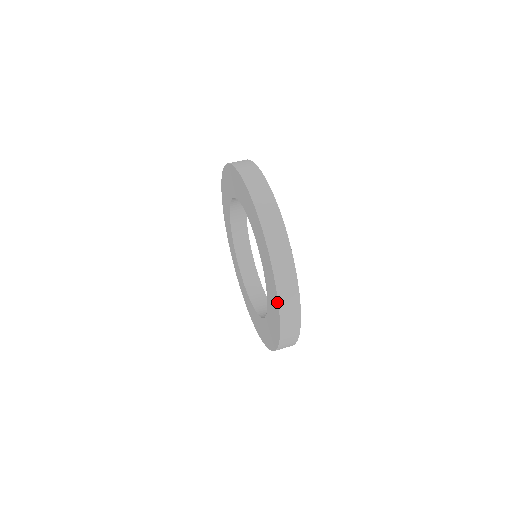
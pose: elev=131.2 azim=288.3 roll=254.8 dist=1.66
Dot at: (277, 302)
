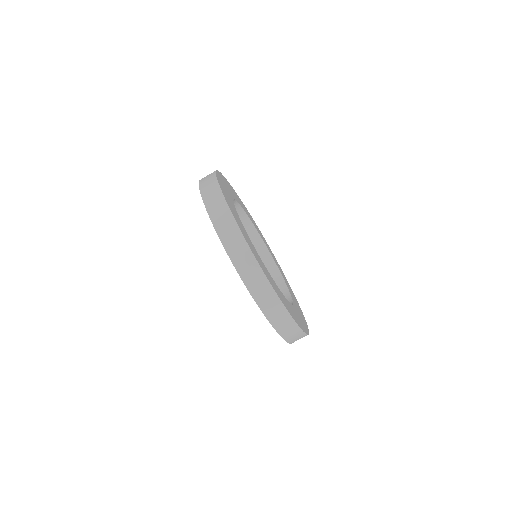
Dot at: (281, 336)
